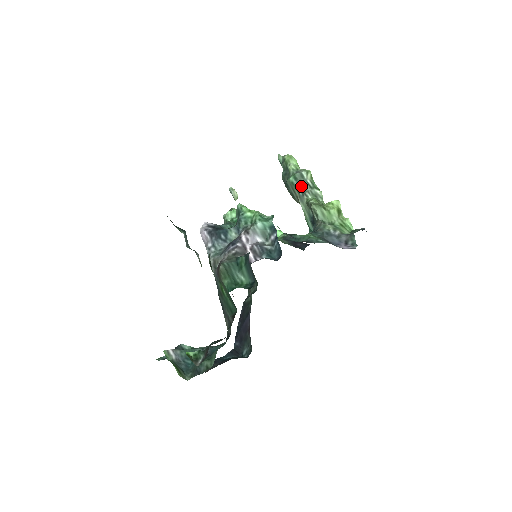
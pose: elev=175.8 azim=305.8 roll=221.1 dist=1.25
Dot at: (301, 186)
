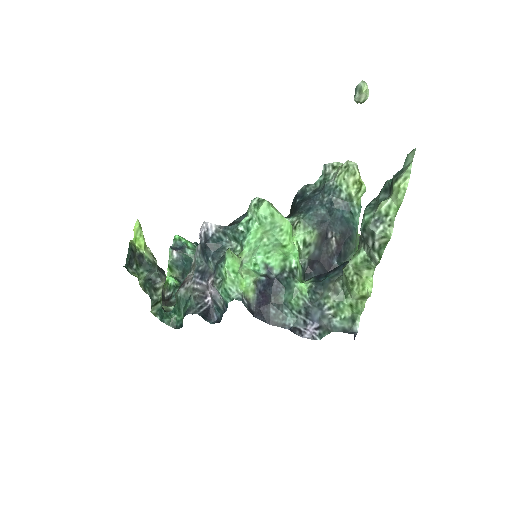
Dot at: (364, 238)
